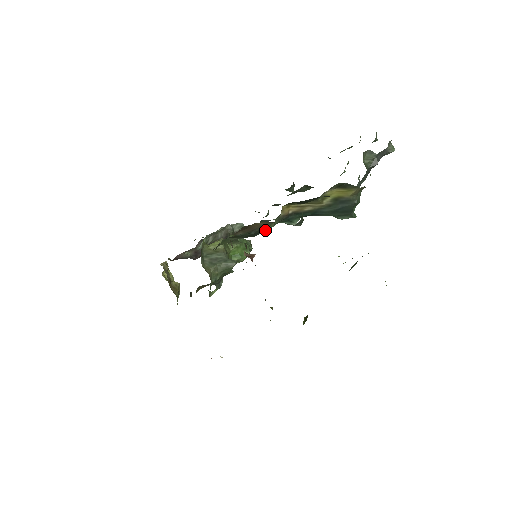
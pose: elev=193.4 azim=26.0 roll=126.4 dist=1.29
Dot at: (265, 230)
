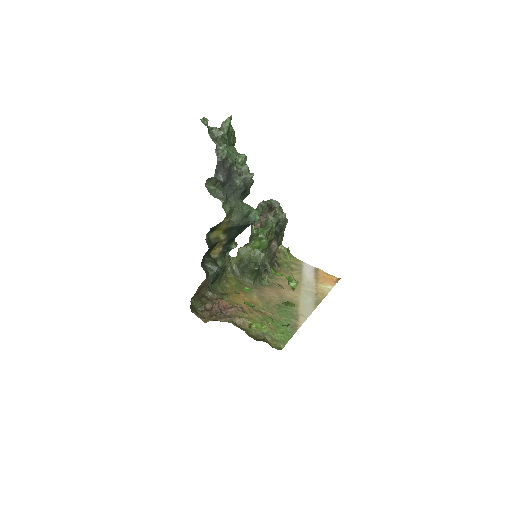
Dot at: (219, 271)
